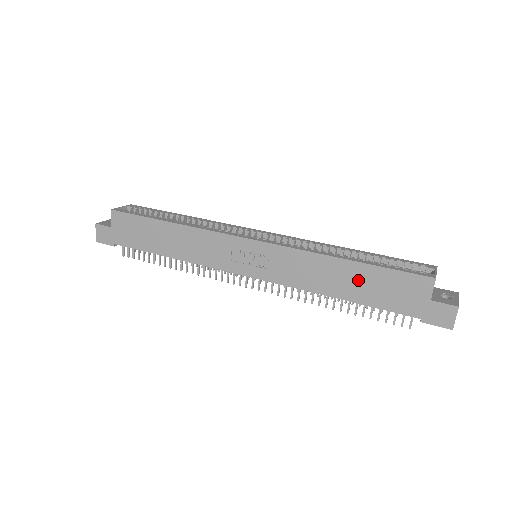
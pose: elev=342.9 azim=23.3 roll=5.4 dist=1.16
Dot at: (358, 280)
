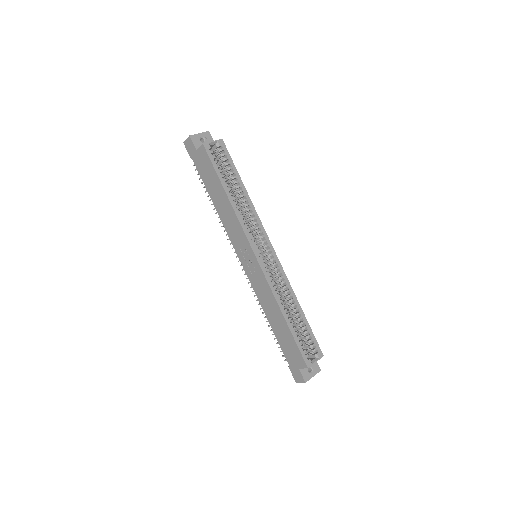
Dot at: (281, 328)
